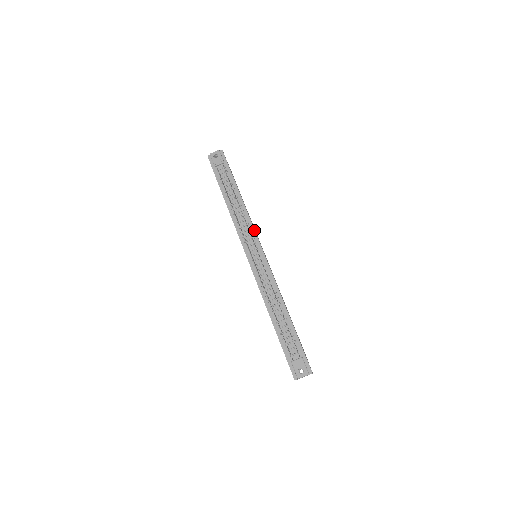
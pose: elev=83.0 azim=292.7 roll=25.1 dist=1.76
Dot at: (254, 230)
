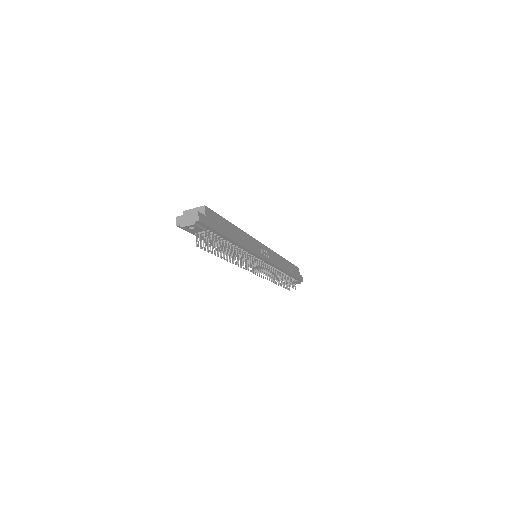
Dot at: (255, 254)
